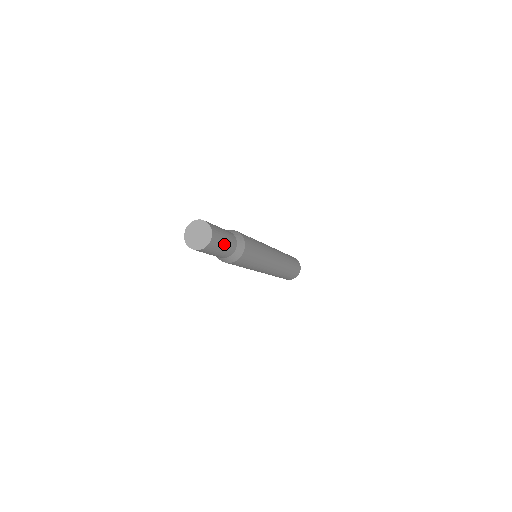
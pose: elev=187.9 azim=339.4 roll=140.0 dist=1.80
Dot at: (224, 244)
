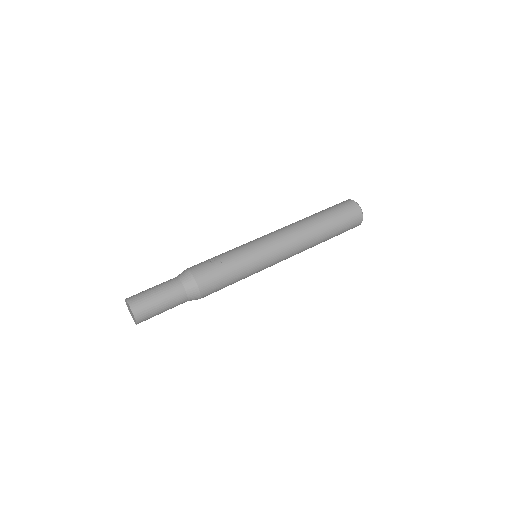
Dot at: (161, 305)
